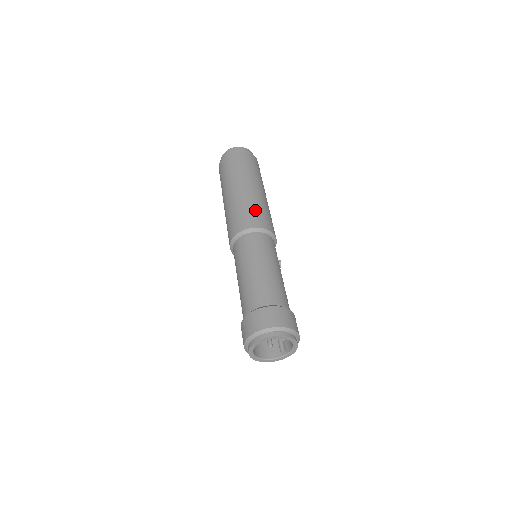
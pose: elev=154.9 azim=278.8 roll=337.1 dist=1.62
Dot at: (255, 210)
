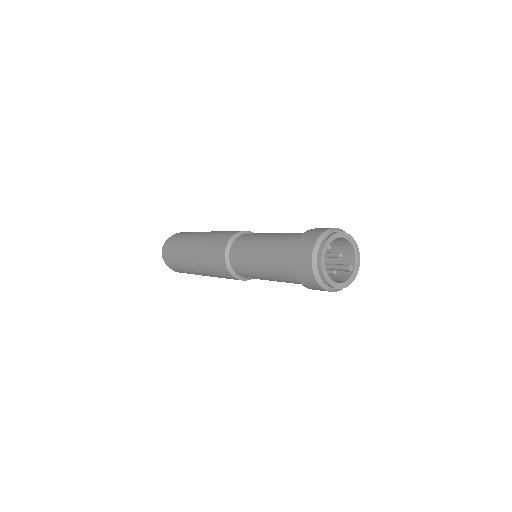
Dot at: (228, 231)
